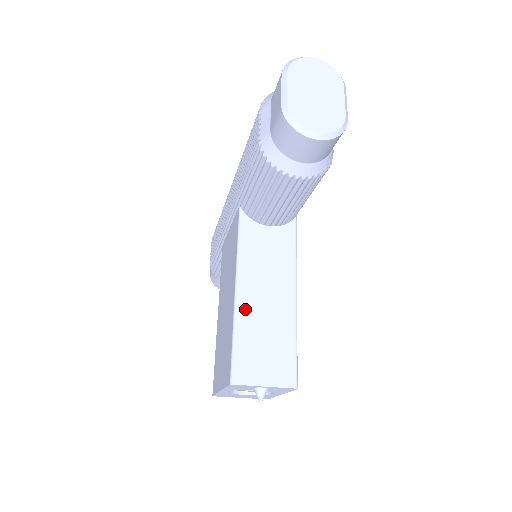
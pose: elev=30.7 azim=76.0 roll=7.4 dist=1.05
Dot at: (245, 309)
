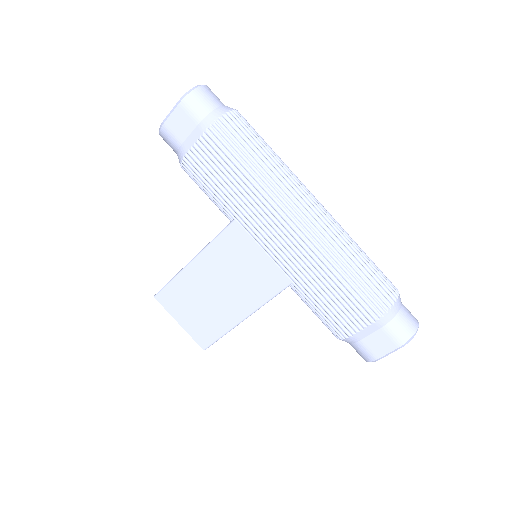
Dot at: occluded
